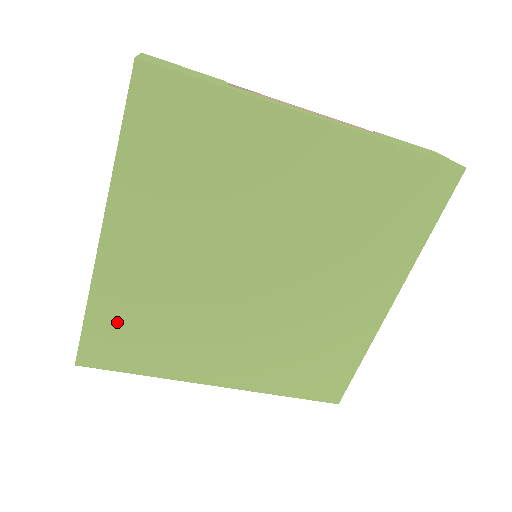
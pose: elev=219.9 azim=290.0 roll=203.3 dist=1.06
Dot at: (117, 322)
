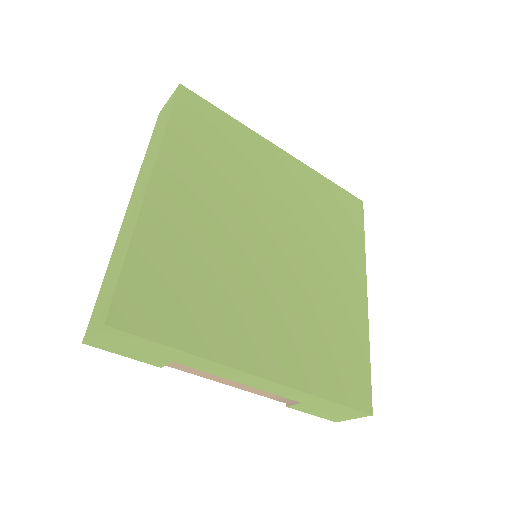
Dot at: (158, 271)
